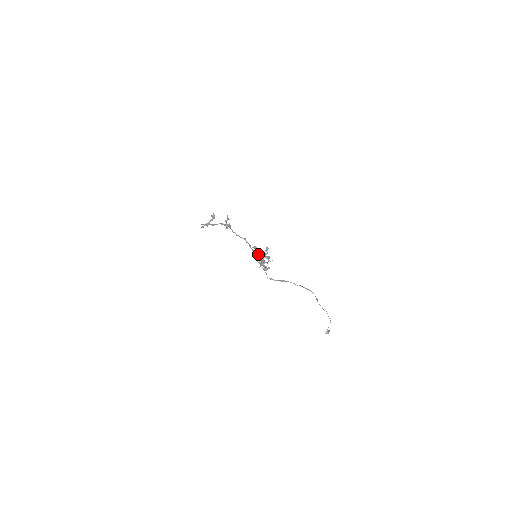
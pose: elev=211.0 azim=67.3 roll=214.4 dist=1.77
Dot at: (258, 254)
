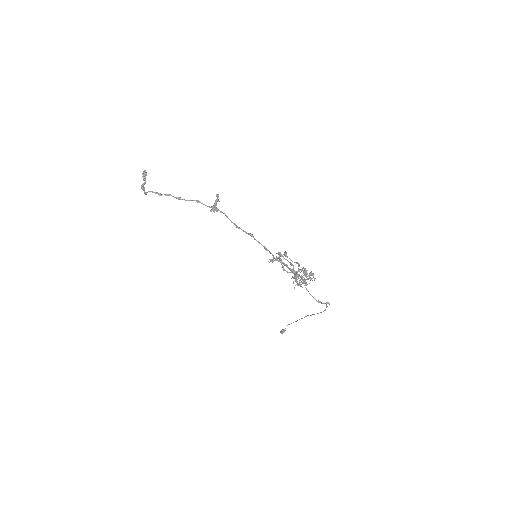
Dot at: (292, 265)
